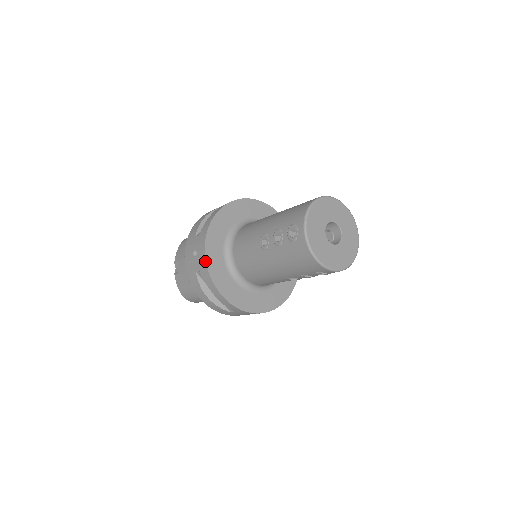
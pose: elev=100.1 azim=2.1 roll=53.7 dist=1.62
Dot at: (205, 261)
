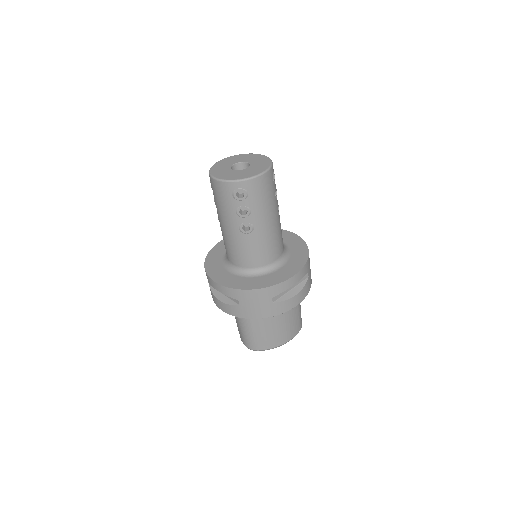
Dot at: (204, 266)
